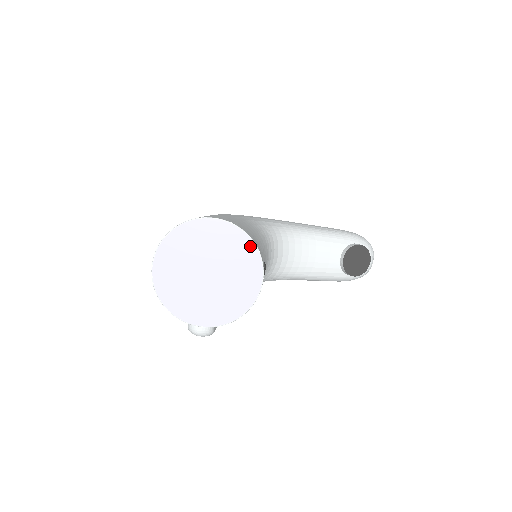
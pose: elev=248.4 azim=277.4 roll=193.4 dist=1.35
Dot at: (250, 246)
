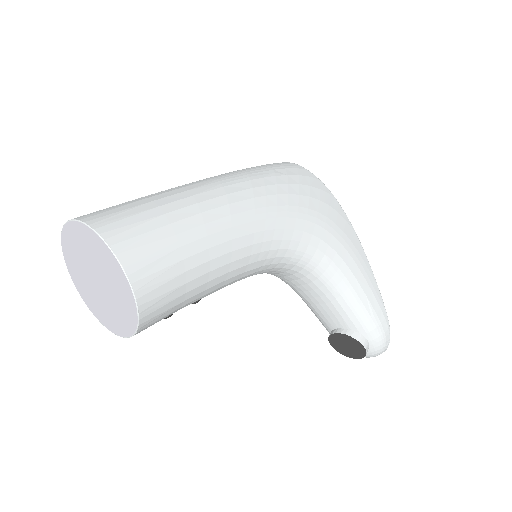
Dot at: (134, 318)
